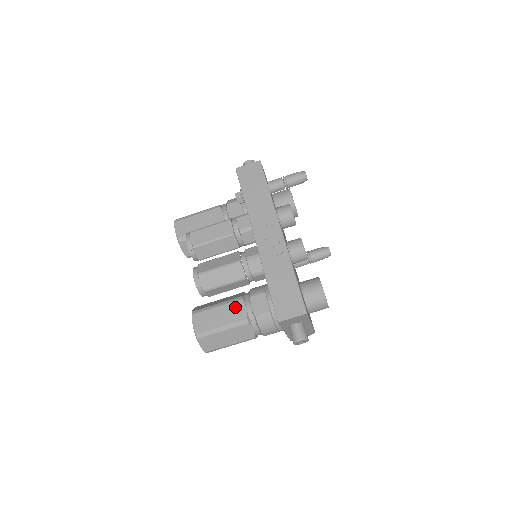
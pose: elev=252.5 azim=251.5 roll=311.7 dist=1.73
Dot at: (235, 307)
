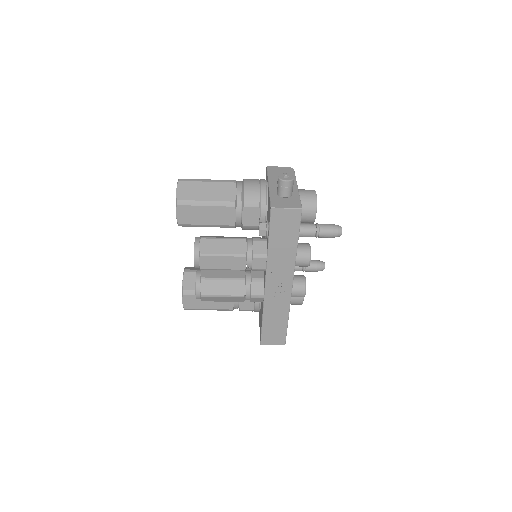
Dot at: occluded
